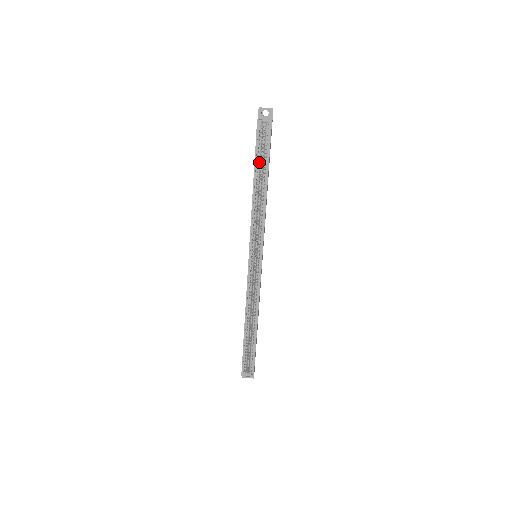
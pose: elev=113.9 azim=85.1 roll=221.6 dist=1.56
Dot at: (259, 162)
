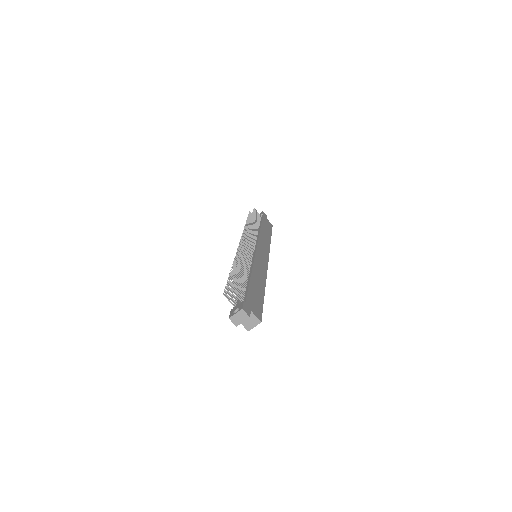
Dot at: occluded
